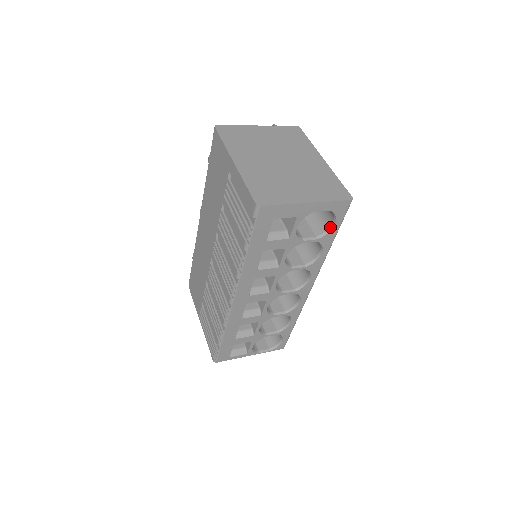
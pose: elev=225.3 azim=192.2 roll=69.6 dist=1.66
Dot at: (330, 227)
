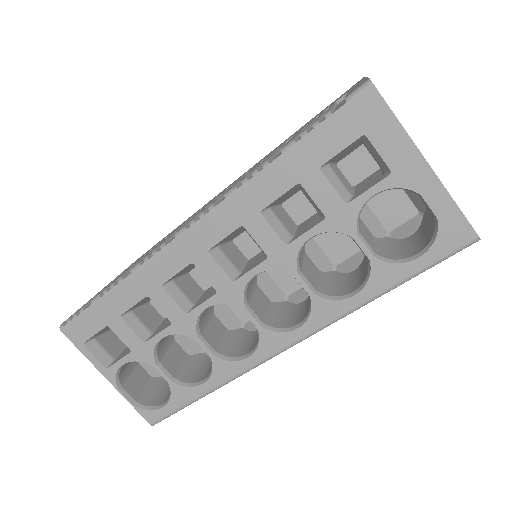
Dot at: (407, 258)
